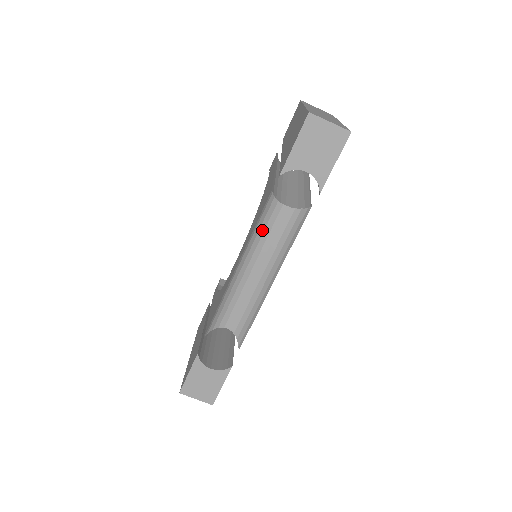
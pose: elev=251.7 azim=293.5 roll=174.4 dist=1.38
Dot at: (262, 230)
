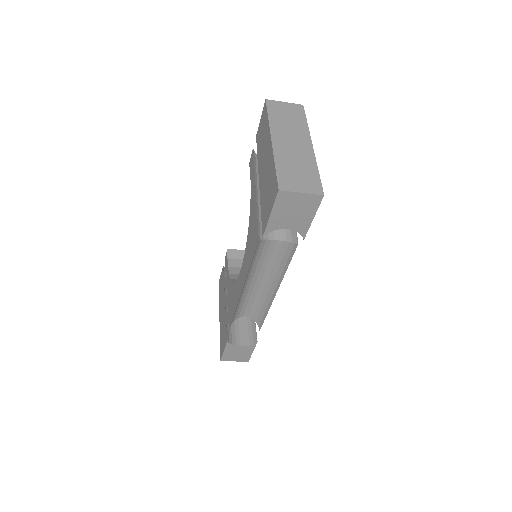
Dot at: (257, 260)
